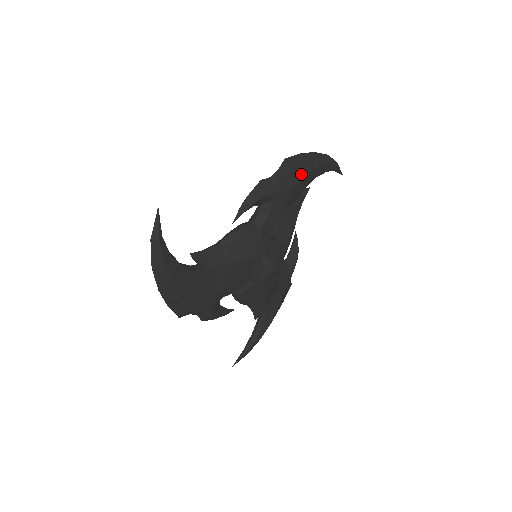
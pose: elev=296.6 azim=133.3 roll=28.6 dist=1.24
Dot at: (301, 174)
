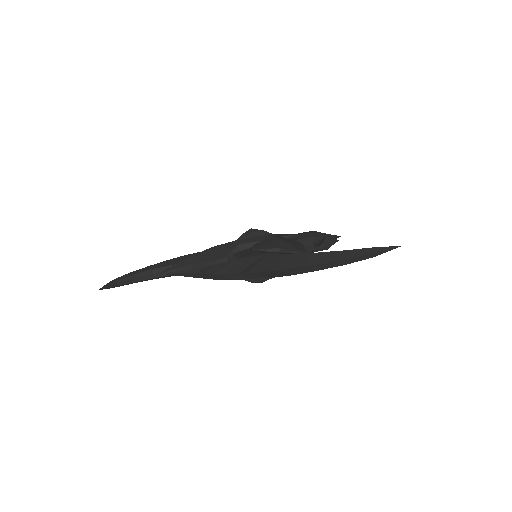
Dot at: (278, 275)
